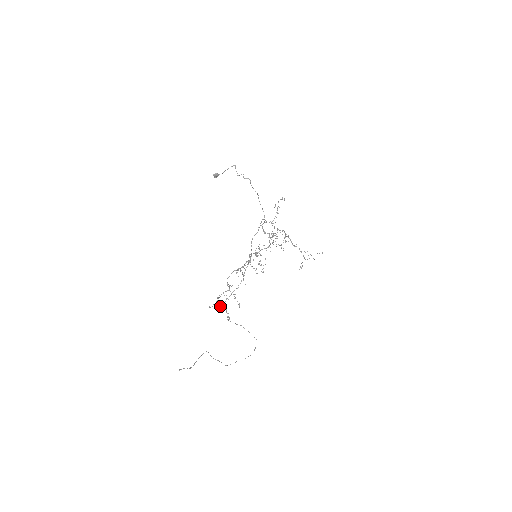
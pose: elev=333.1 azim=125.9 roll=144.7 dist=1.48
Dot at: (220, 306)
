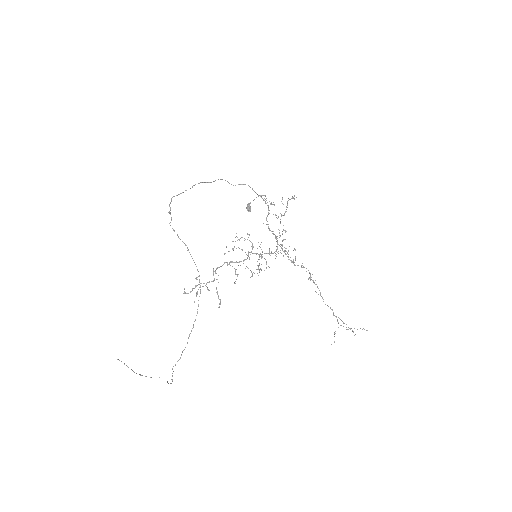
Dot at: (196, 294)
